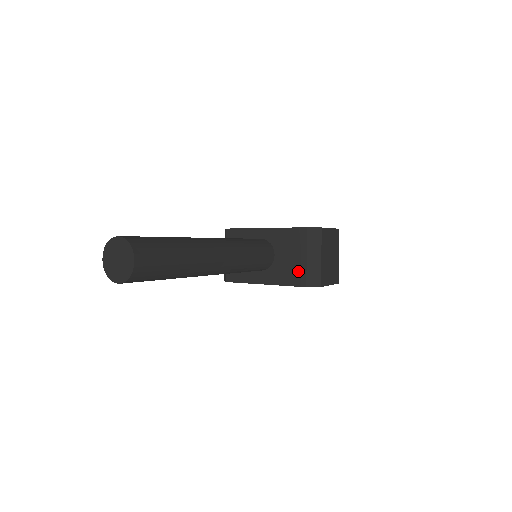
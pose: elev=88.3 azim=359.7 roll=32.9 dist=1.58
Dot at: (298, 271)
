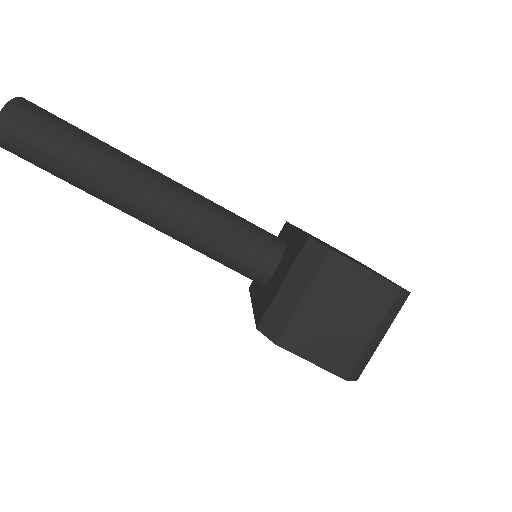
Dot at: (268, 300)
